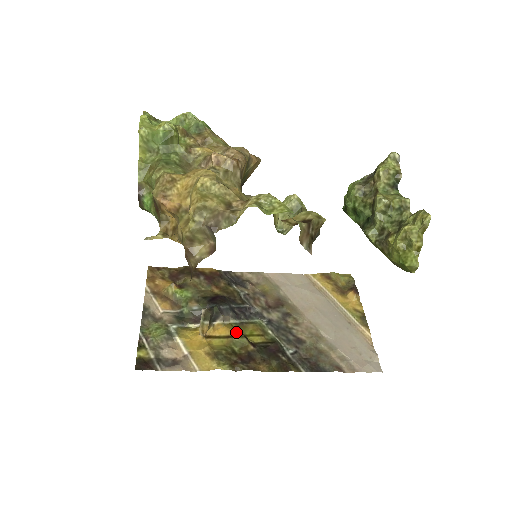
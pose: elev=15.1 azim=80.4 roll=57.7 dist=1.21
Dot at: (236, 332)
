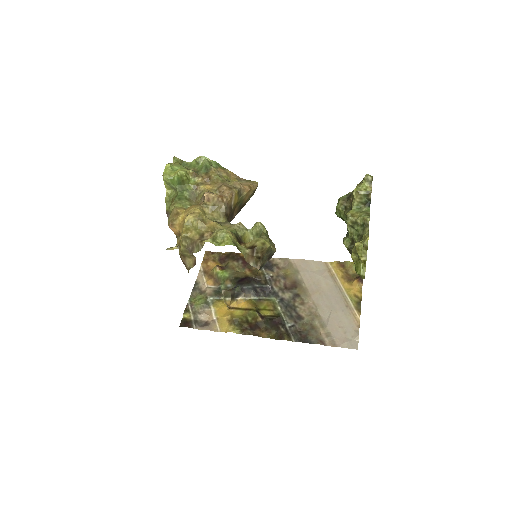
Dot at: (252, 306)
